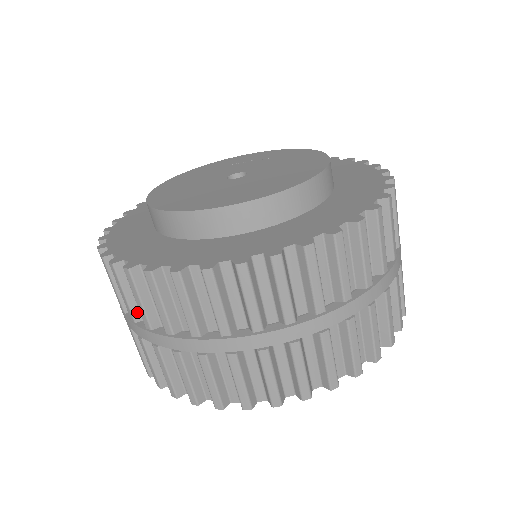
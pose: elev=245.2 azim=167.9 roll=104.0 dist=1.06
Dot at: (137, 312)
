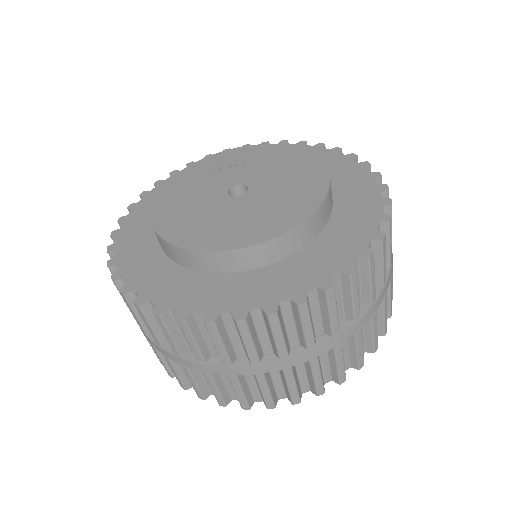
Dot at: (206, 353)
